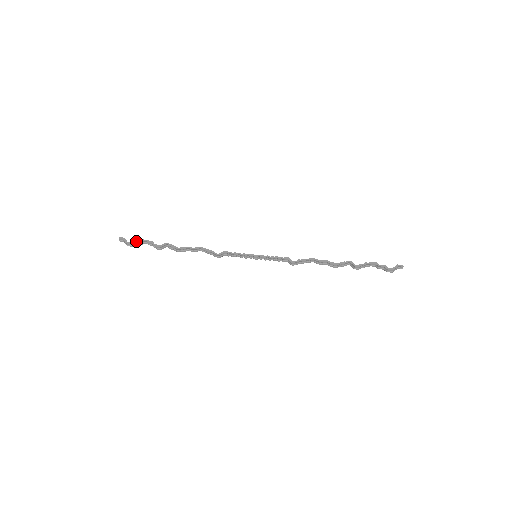
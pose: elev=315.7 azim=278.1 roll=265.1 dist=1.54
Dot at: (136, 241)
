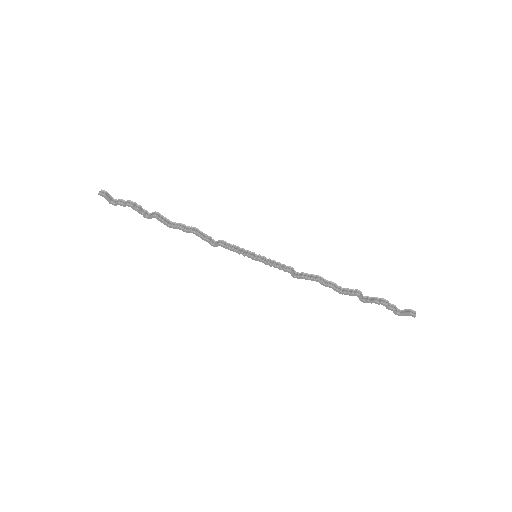
Dot at: (119, 204)
